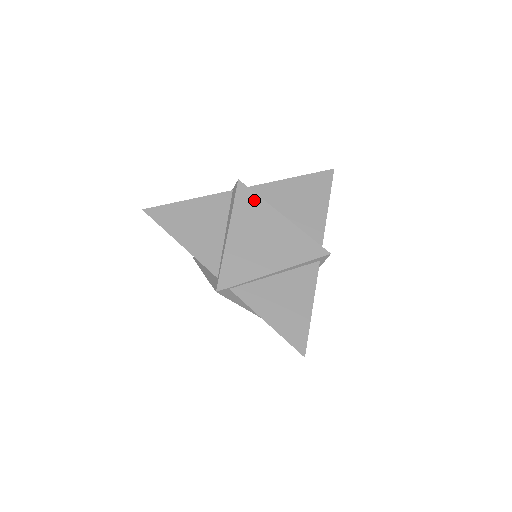
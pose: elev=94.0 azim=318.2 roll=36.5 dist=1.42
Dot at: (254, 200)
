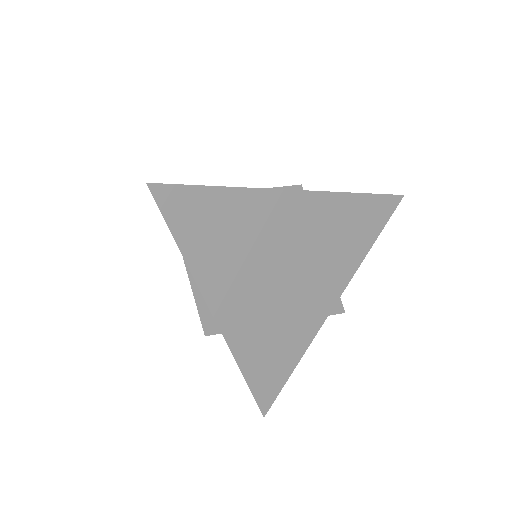
Dot at: (305, 223)
